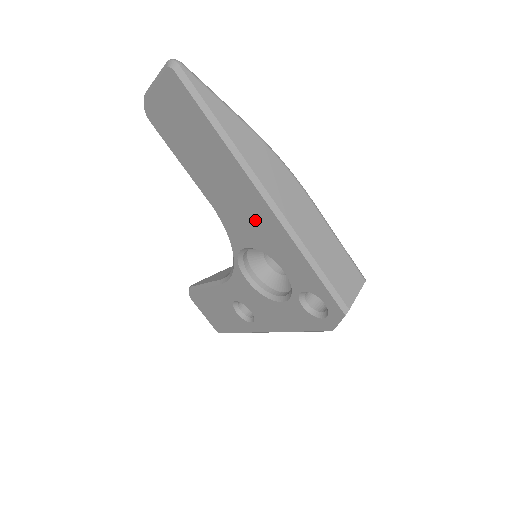
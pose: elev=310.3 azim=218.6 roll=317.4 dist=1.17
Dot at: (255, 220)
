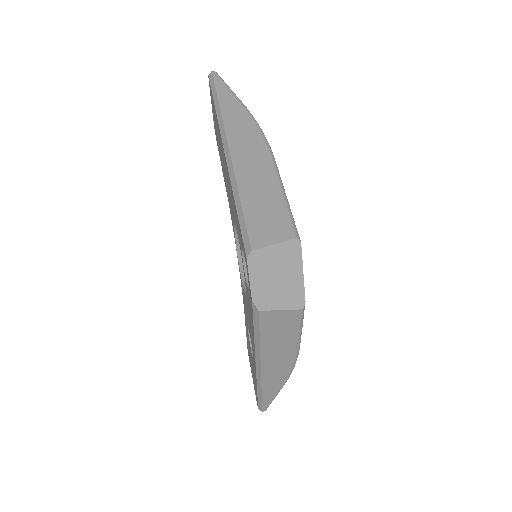
Dot at: occluded
